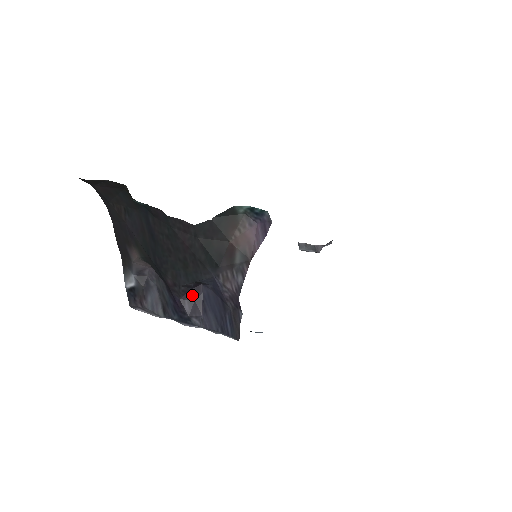
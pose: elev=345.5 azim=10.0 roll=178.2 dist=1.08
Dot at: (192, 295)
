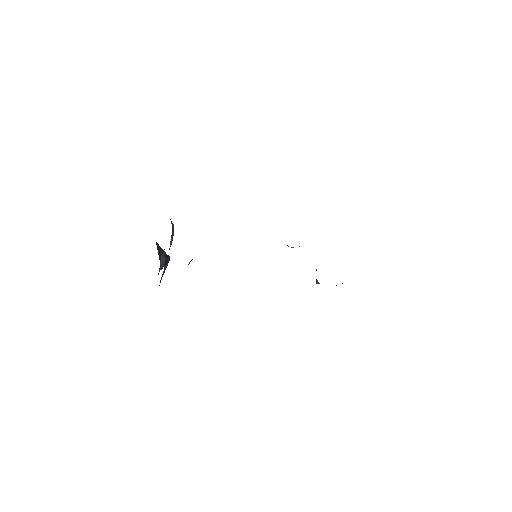
Dot at: (166, 256)
